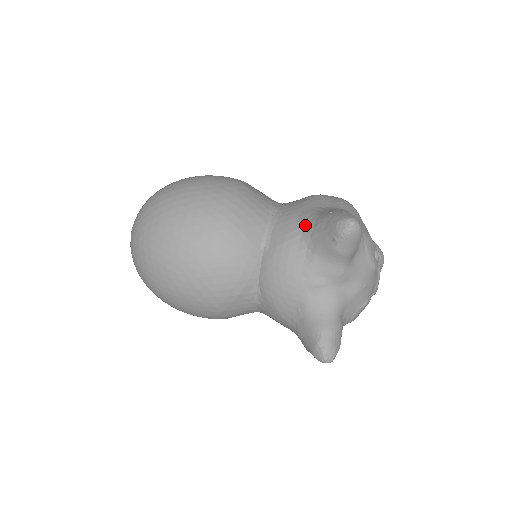
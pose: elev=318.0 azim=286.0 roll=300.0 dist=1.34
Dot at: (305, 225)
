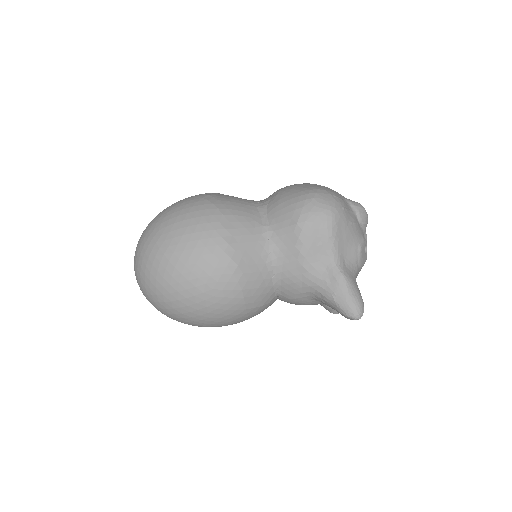
Dot at: (311, 292)
